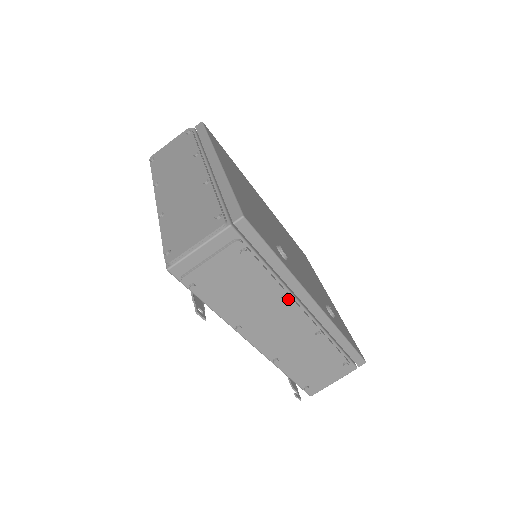
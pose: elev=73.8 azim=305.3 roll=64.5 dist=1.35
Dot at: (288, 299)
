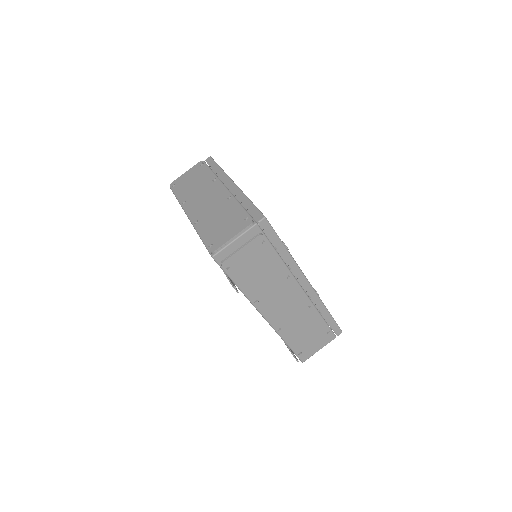
Dot at: (291, 279)
